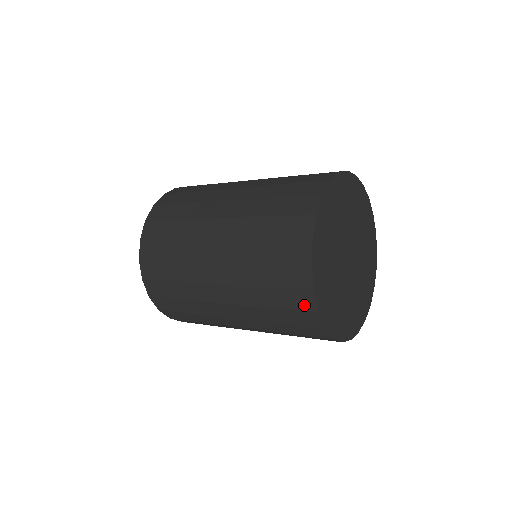
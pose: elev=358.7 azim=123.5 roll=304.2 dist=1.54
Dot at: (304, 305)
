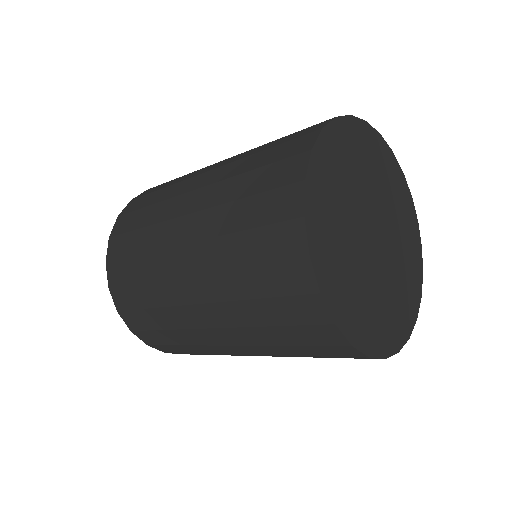
Dot at: (363, 358)
